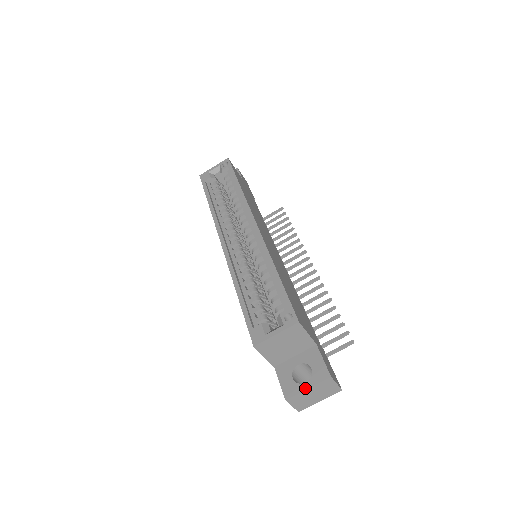
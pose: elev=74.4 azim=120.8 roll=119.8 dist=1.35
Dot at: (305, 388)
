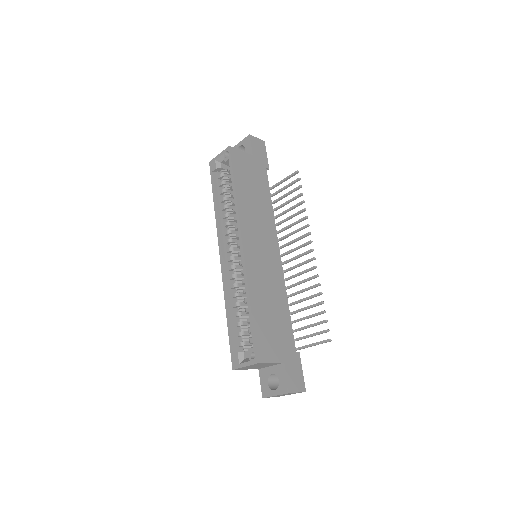
Dot at: (273, 395)
